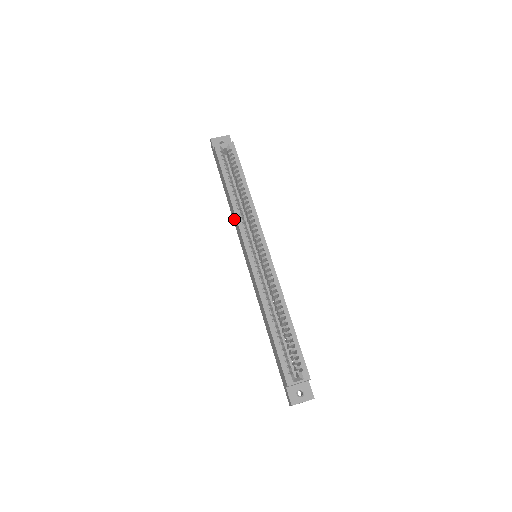
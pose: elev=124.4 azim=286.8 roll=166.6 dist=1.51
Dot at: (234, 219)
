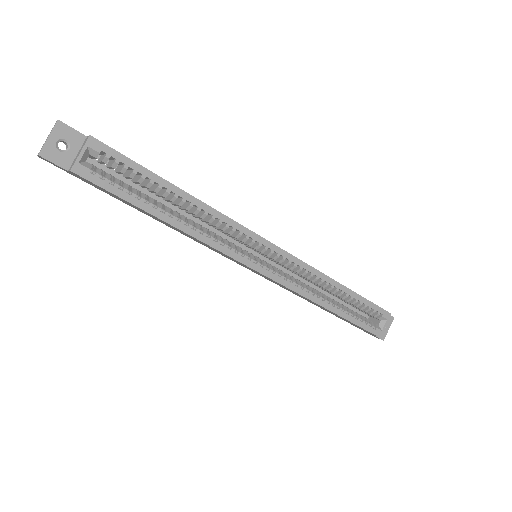
Dot at: (195, 240)
